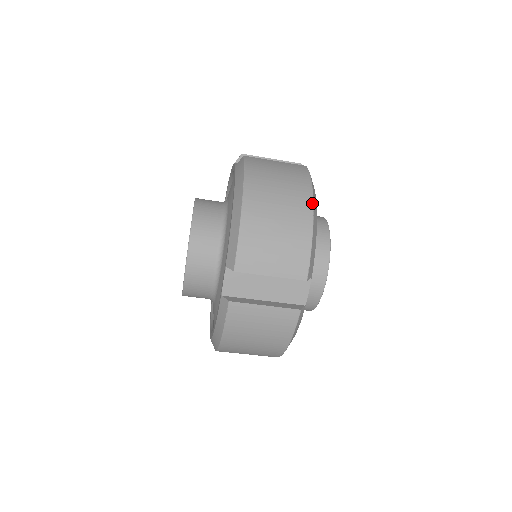
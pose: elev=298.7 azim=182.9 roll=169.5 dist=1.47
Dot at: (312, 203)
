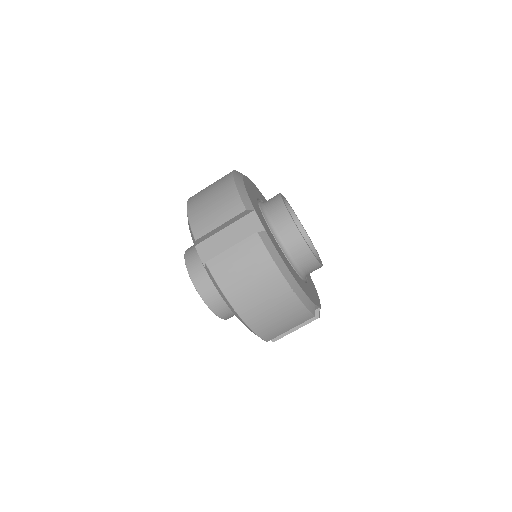
Dot at: (288, 286)
